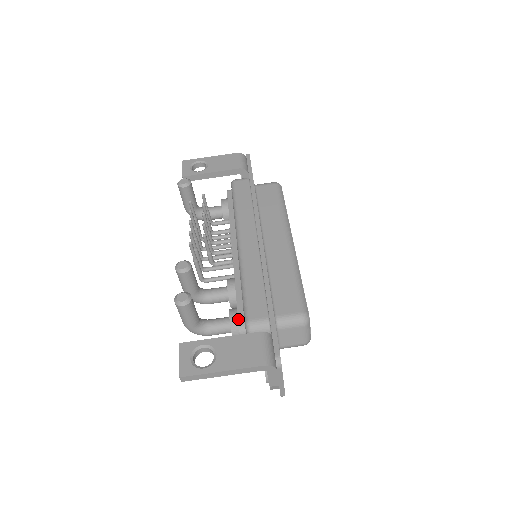
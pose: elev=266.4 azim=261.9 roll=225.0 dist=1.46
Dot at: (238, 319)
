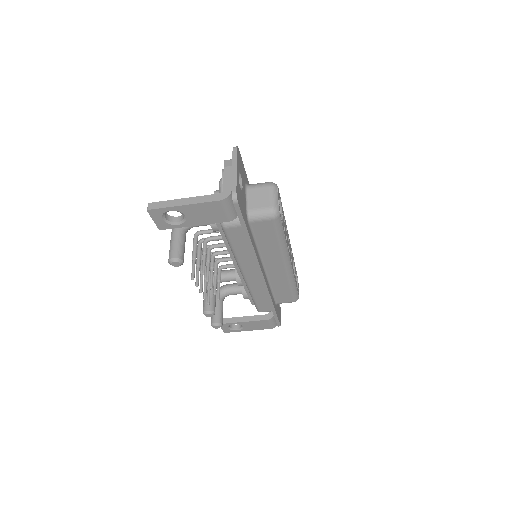
Dot at: (251, 303)
